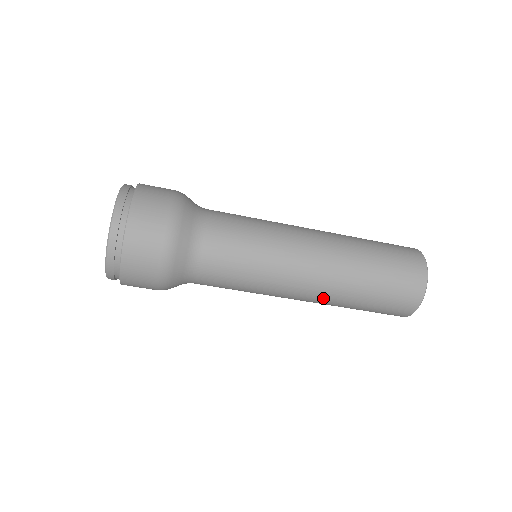
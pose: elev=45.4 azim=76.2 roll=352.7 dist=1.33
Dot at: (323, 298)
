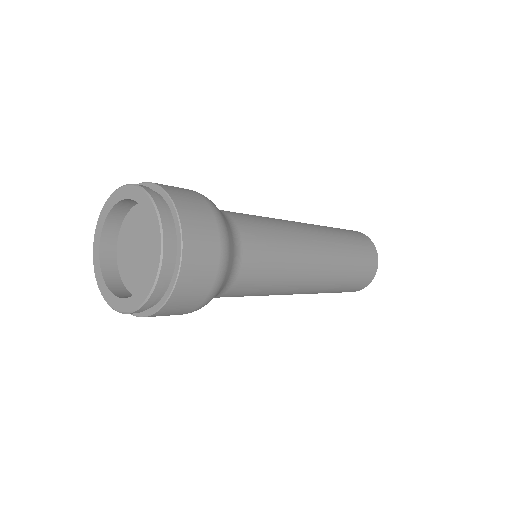
Dot at: (317, 289)
